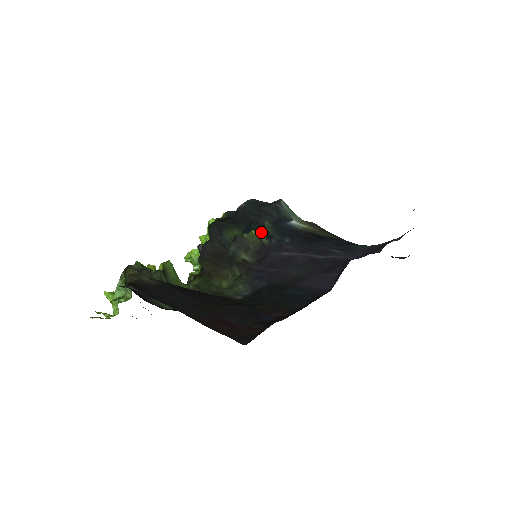
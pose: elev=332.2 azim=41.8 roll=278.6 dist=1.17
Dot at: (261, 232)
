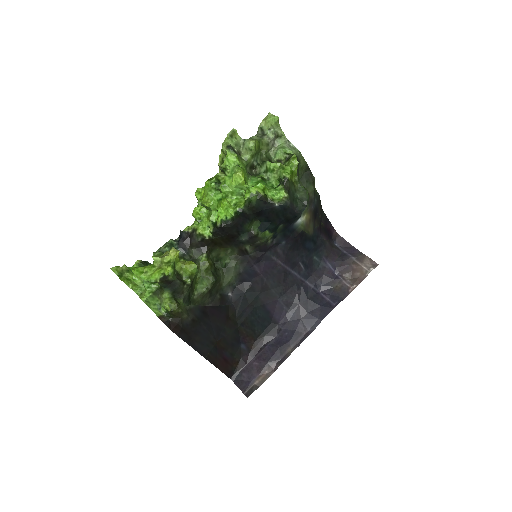
Dot at: (272, 233)
